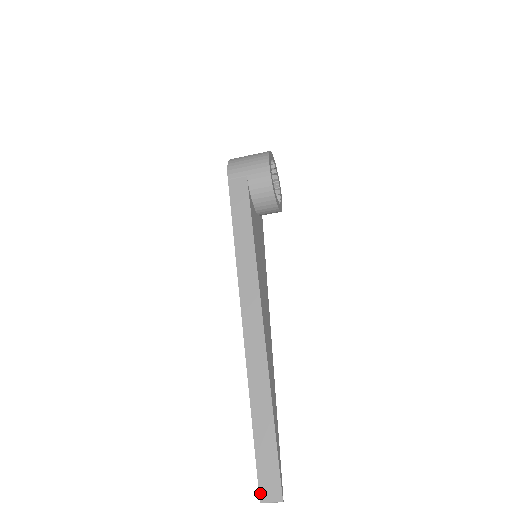
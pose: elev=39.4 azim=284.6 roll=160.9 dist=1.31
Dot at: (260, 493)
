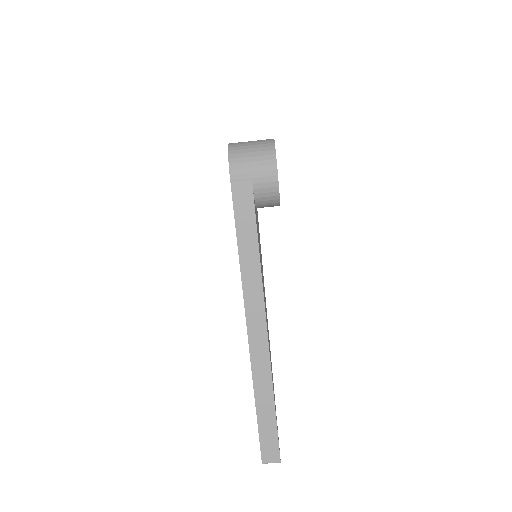
Dot at: (262, 458)
